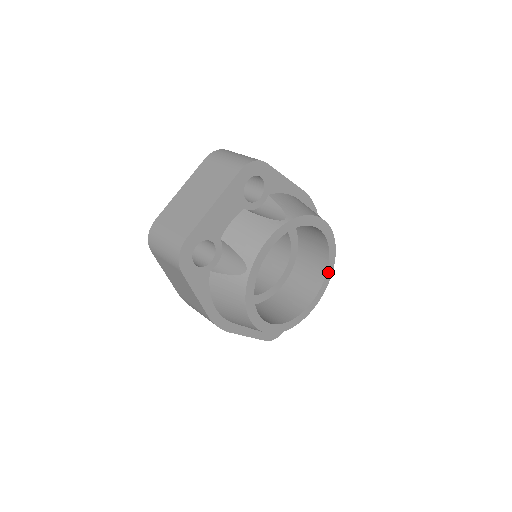
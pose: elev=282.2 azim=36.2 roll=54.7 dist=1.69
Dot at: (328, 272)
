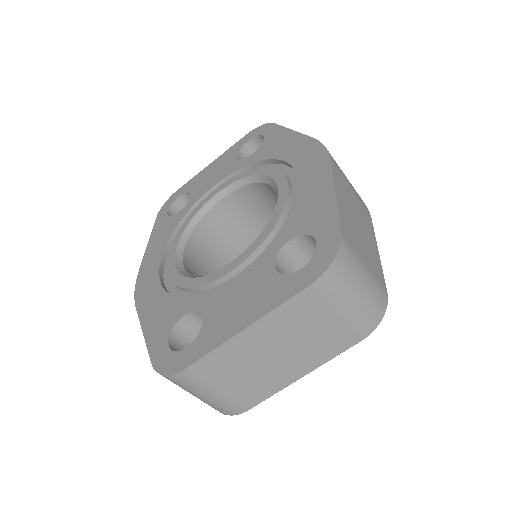
Dot at: occluded
